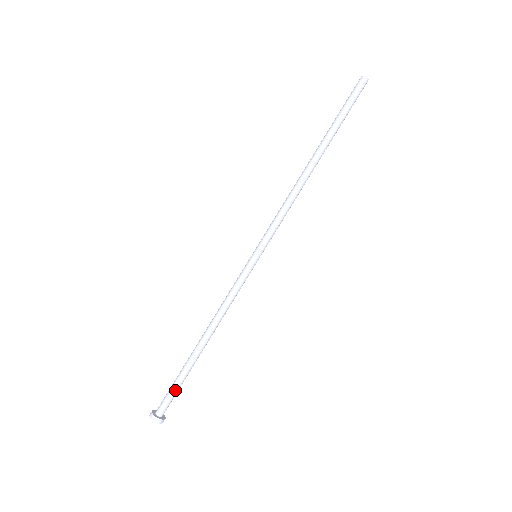
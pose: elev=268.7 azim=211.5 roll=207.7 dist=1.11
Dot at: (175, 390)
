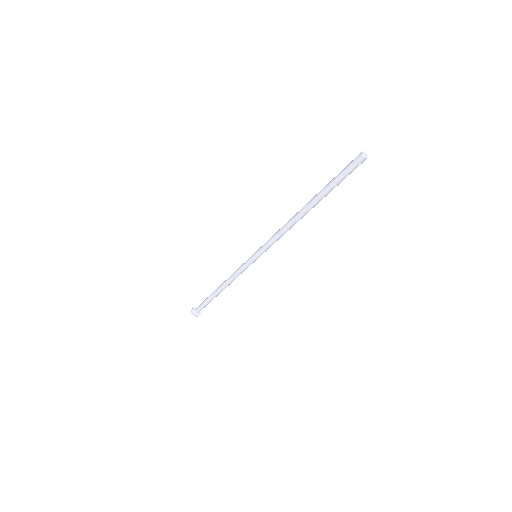
Dot at: (205, 306)
